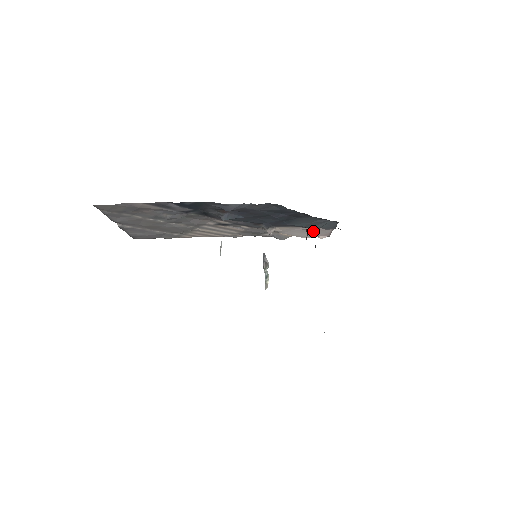
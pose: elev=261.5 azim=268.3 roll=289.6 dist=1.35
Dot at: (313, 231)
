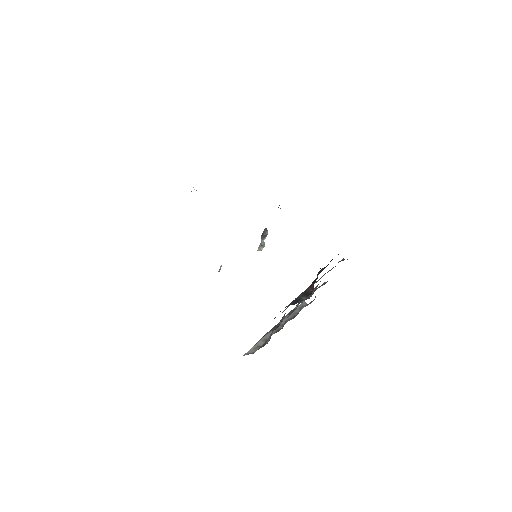
Dot at: occluded
